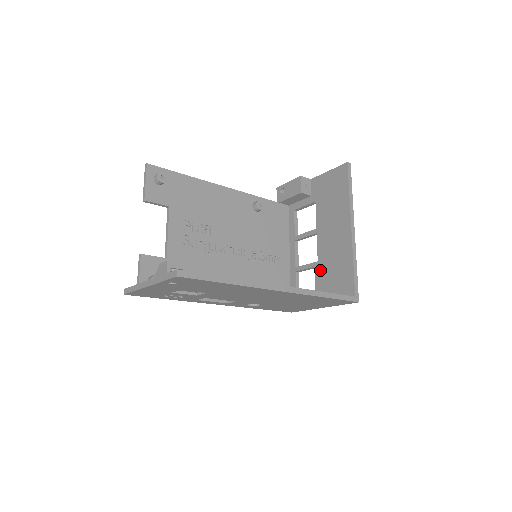
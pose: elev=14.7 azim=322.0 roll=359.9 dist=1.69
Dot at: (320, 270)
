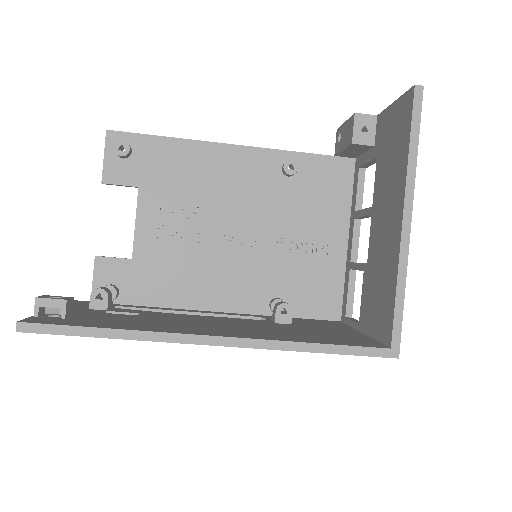
Dot at: (367, 279)
